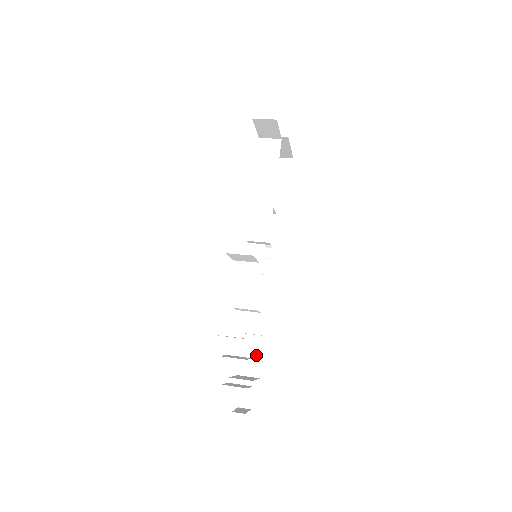
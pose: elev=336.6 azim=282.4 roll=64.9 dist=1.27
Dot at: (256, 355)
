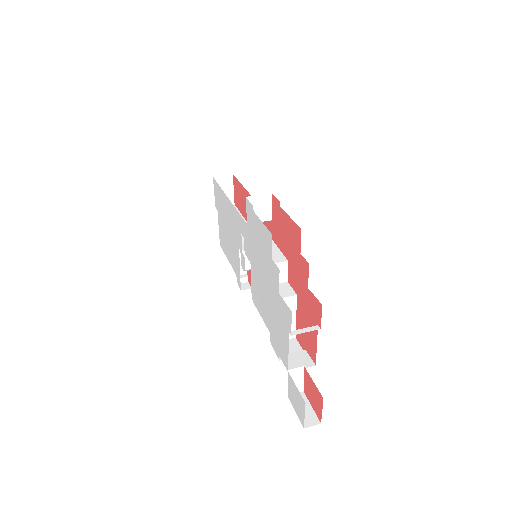
Dot at: occluded
